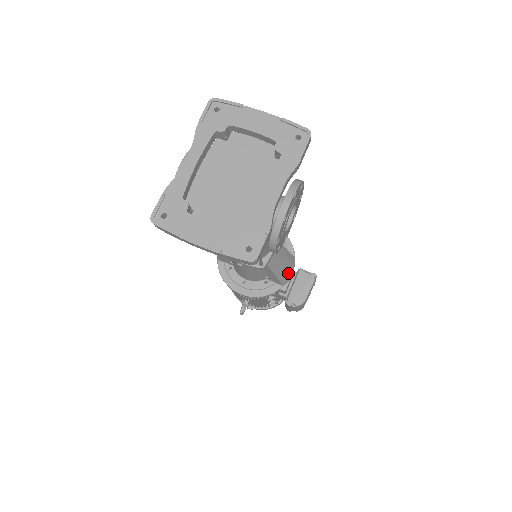
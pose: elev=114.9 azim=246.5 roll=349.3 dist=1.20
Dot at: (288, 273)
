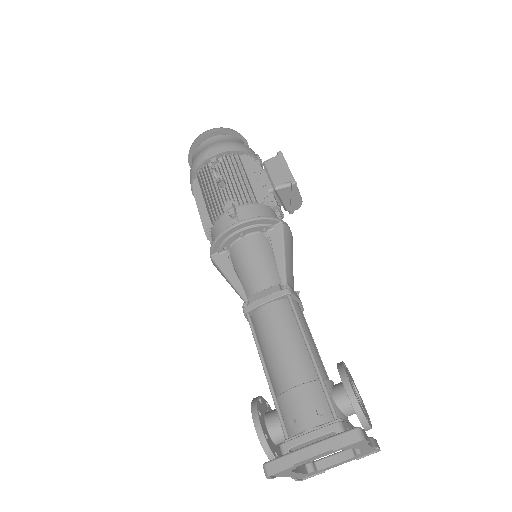
Dot at: (291, 240)
